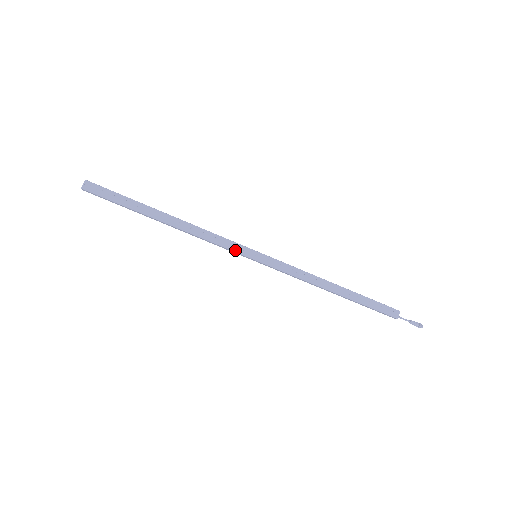
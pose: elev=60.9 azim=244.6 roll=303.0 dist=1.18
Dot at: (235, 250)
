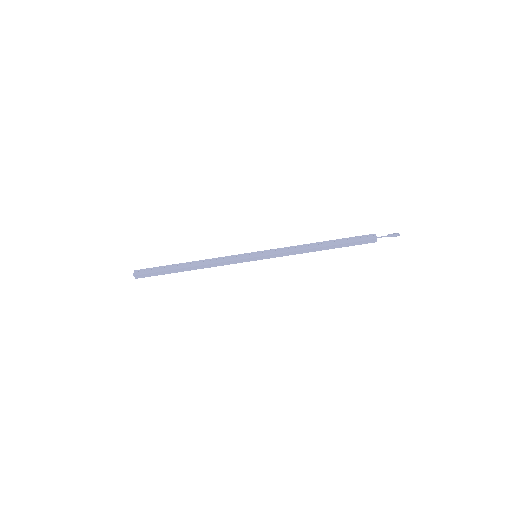
Dot at: (240, 258)
